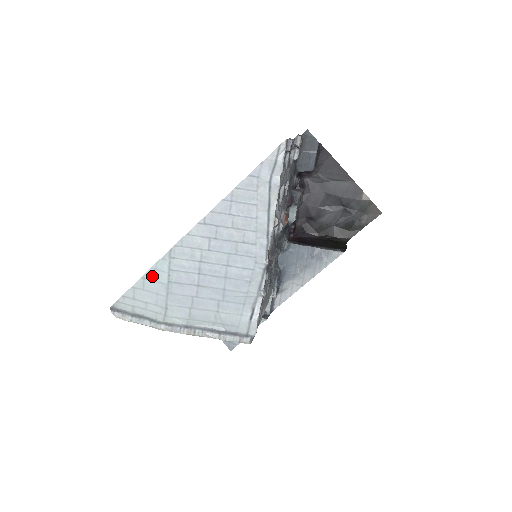
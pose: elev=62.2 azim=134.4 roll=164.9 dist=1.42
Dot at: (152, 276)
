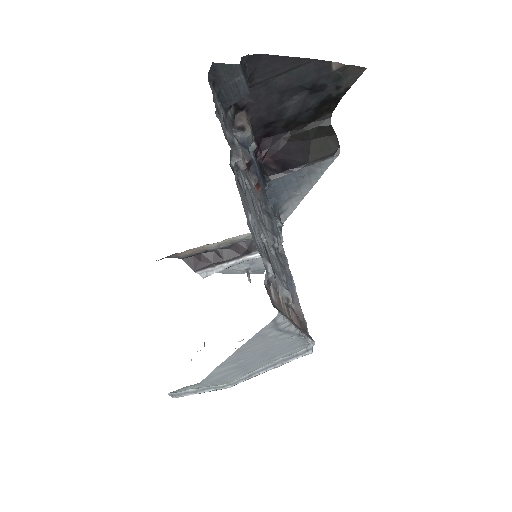
Dot at: occluded
